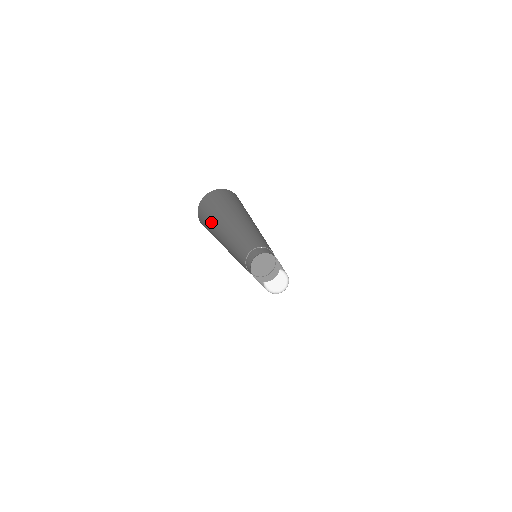
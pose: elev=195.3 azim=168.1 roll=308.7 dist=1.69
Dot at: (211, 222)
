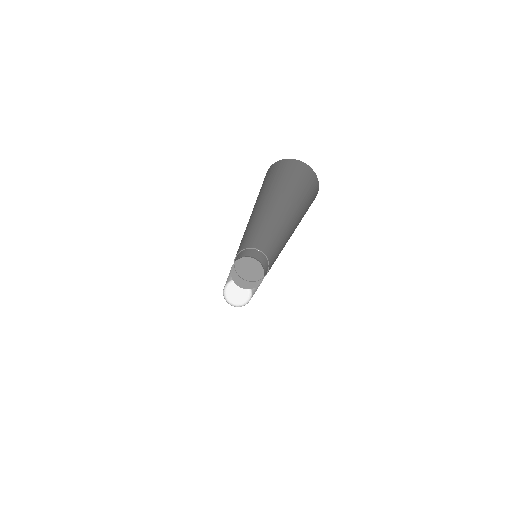
Dot at: occluded
